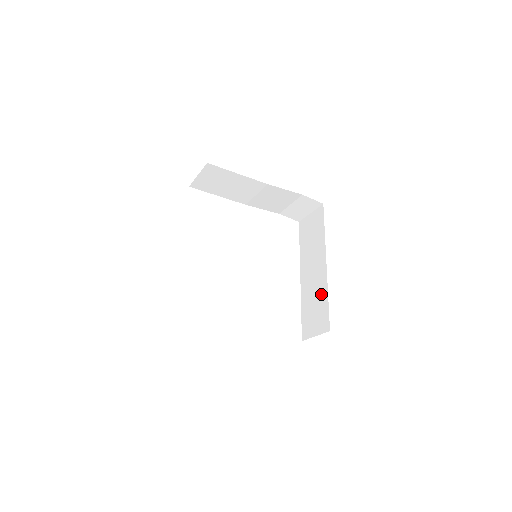
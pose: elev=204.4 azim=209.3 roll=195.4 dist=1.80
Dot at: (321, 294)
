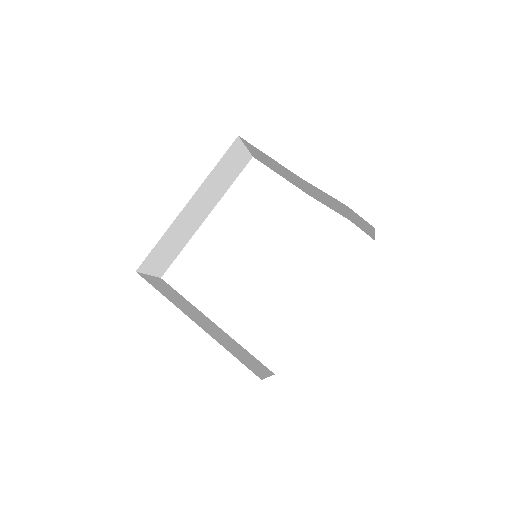
Dot at: occluded
